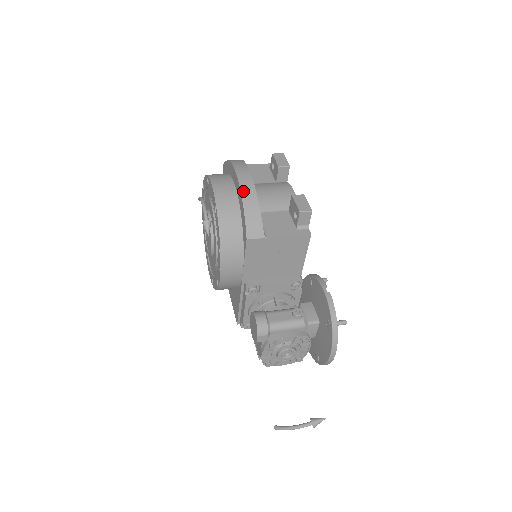
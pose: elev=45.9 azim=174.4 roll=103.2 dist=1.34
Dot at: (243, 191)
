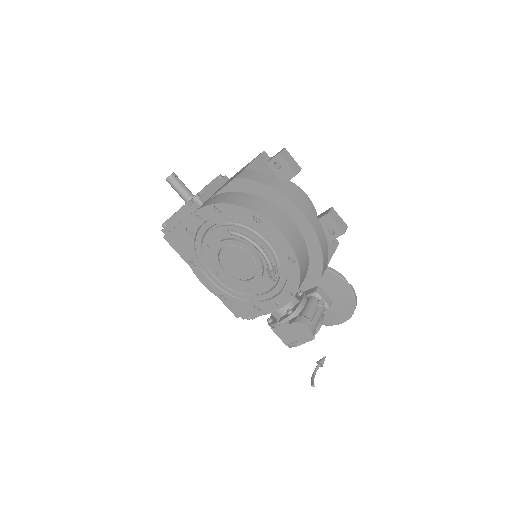
Dot at: (319, 236)
